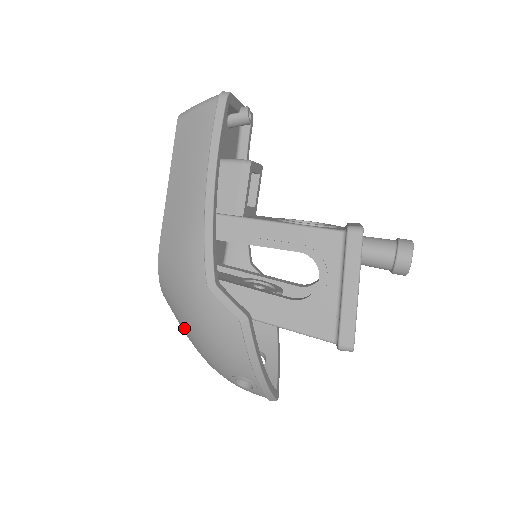
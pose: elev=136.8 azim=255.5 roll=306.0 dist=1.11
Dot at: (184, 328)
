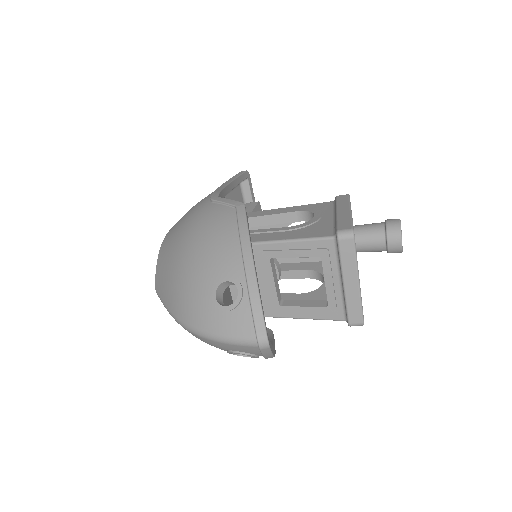
Dot at: (170, 271)
